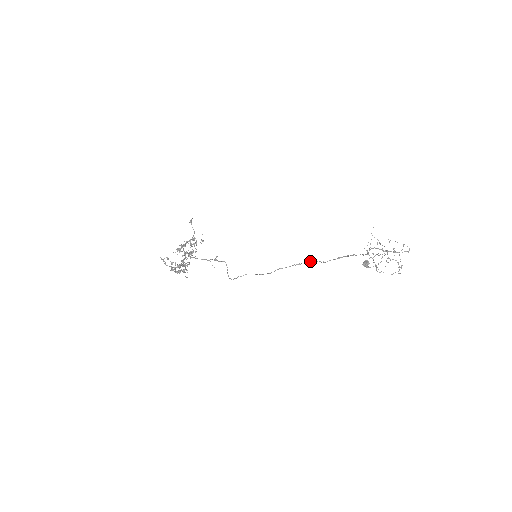
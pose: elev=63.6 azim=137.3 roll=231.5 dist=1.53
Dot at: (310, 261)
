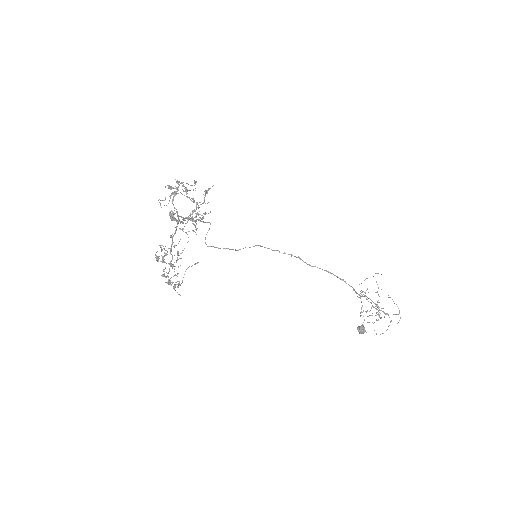
Dot at: (297, 257)
